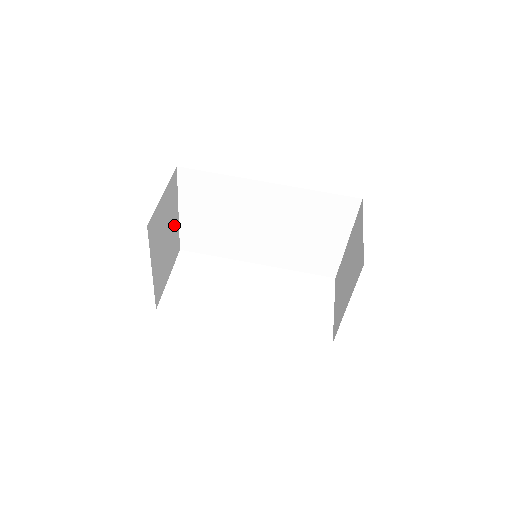
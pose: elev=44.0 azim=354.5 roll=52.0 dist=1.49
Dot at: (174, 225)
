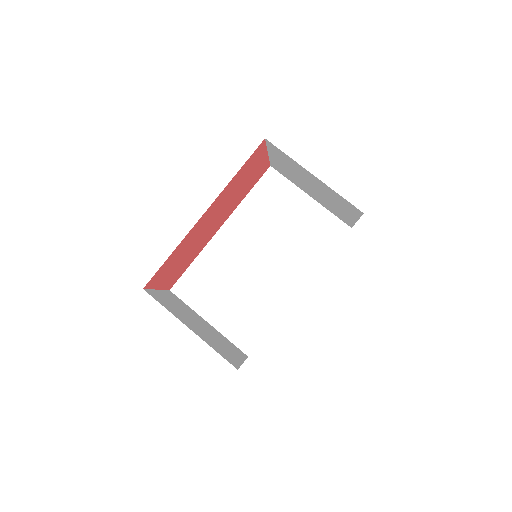
Dot at: occluded
